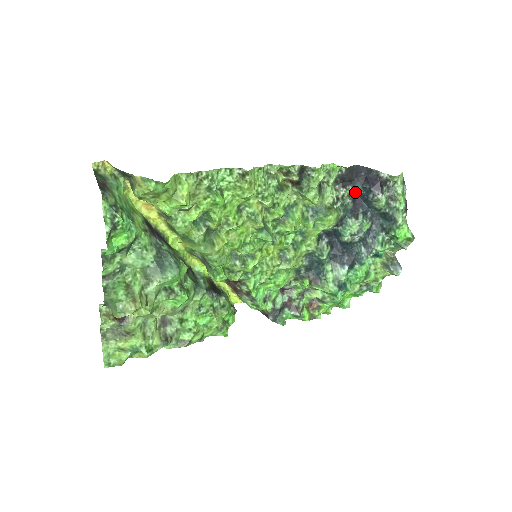
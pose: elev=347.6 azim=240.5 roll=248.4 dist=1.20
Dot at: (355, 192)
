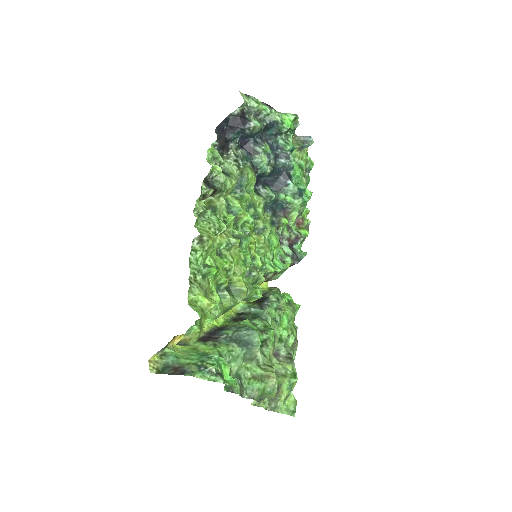
Dot at: (236, 142)
